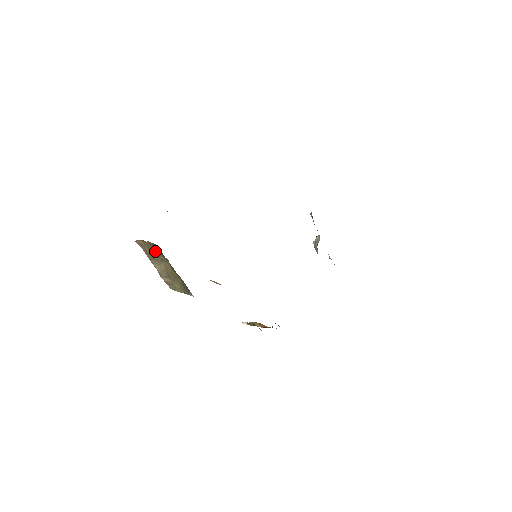
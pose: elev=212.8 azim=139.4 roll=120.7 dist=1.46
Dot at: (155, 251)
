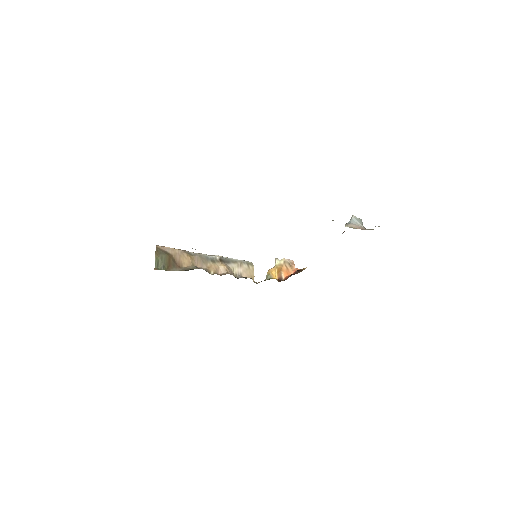
Dot at: occluded
